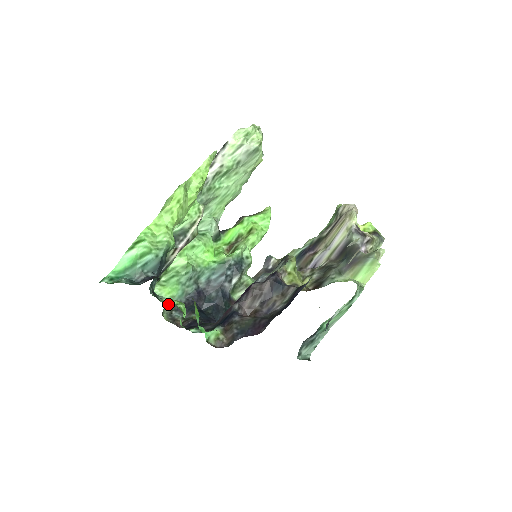
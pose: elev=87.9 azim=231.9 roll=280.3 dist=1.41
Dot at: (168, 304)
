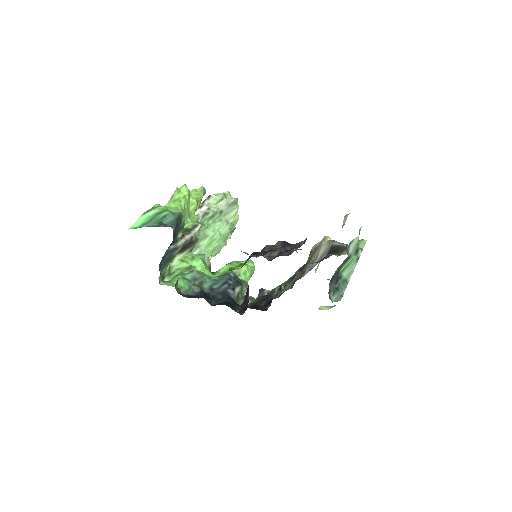
Dot at: (178, 288)
